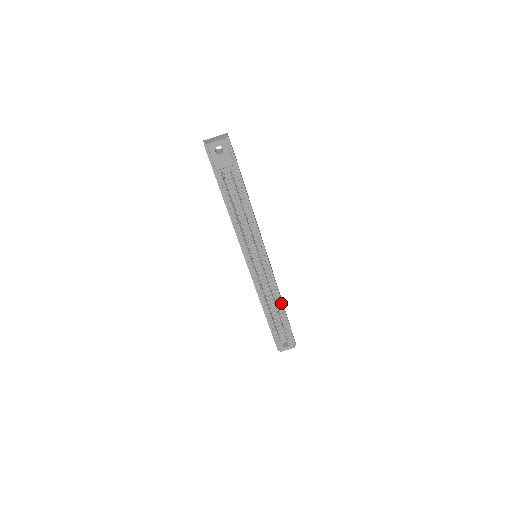
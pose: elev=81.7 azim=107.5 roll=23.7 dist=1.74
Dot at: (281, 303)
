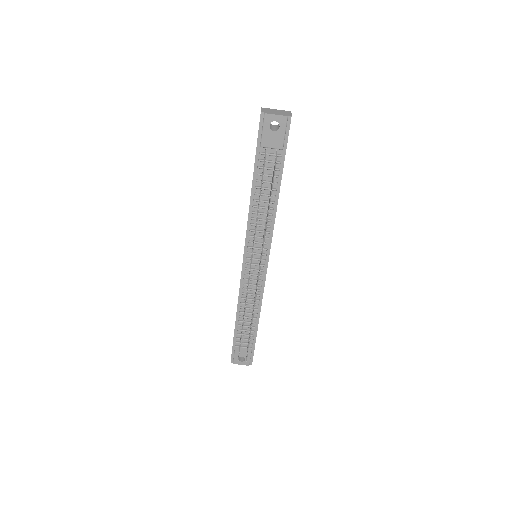
Dot at: (258, 315)
